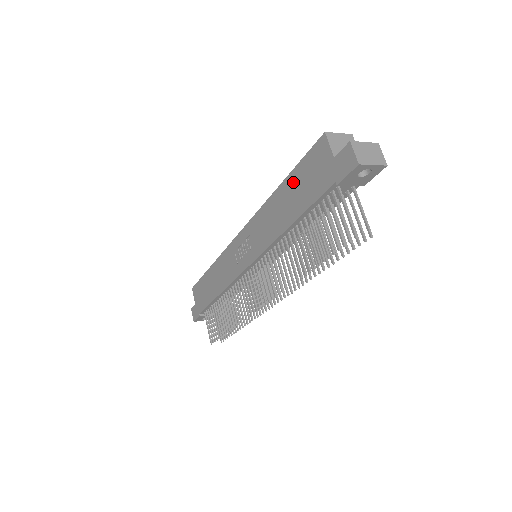
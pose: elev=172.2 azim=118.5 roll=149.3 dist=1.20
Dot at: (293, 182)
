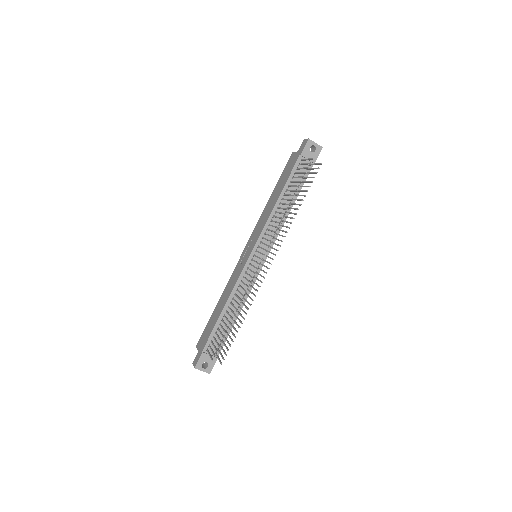
Dot at: (279, 184)
